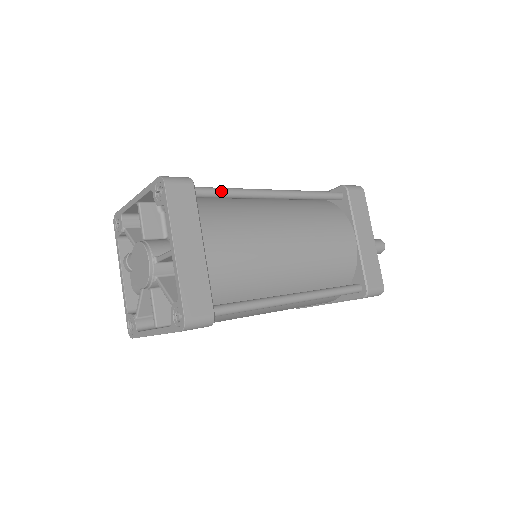
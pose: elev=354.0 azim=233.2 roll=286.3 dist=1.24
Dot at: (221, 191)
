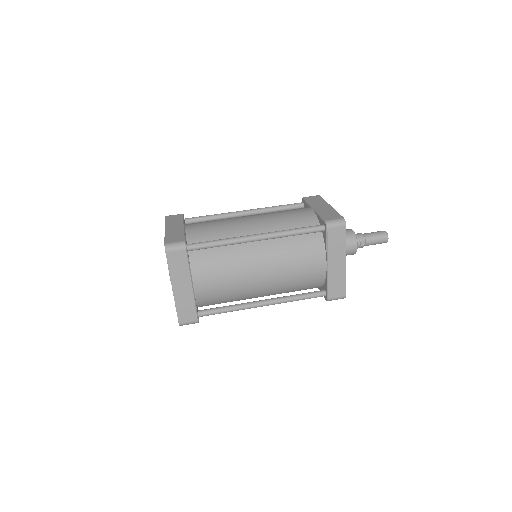
Dot at: (209, 246)
